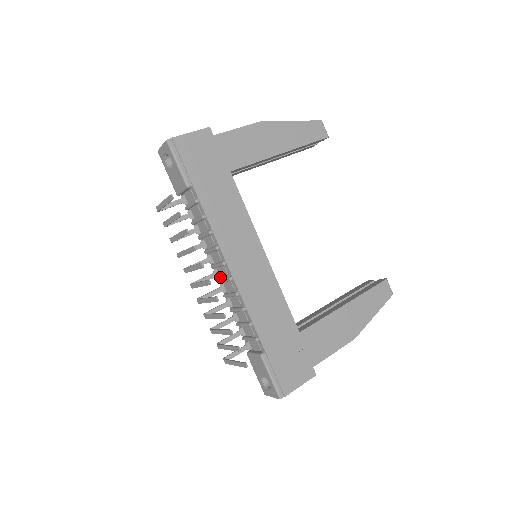
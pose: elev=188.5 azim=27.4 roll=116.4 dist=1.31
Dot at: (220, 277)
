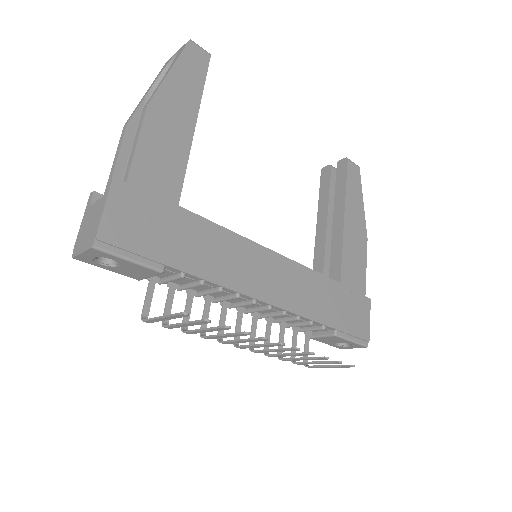
Dot at: (246, 308)
